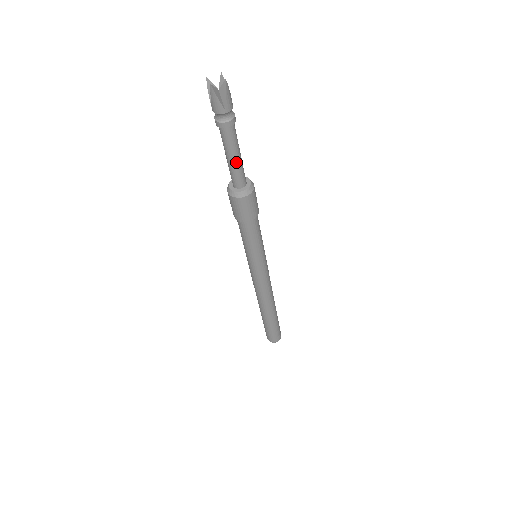
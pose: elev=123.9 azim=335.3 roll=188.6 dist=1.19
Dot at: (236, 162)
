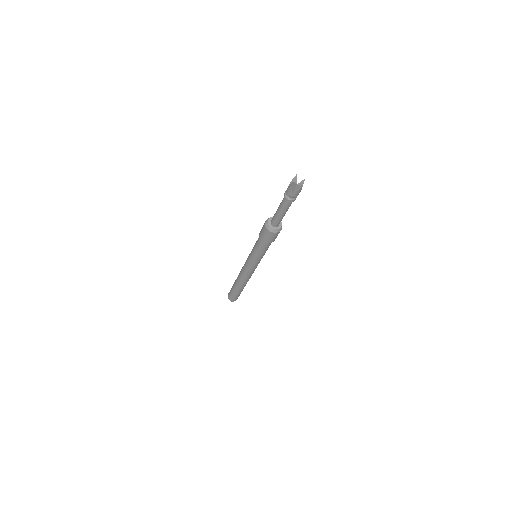
Dot at: occluded
